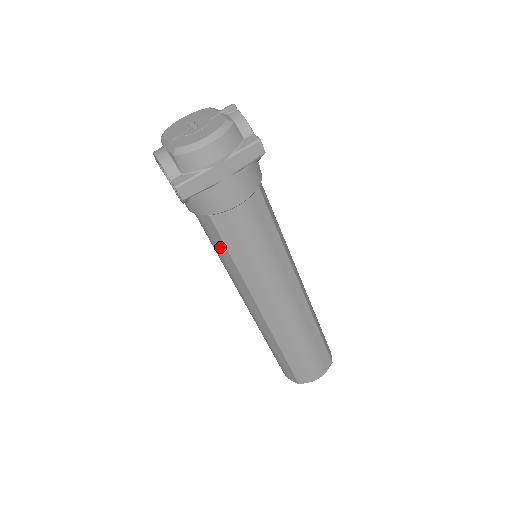
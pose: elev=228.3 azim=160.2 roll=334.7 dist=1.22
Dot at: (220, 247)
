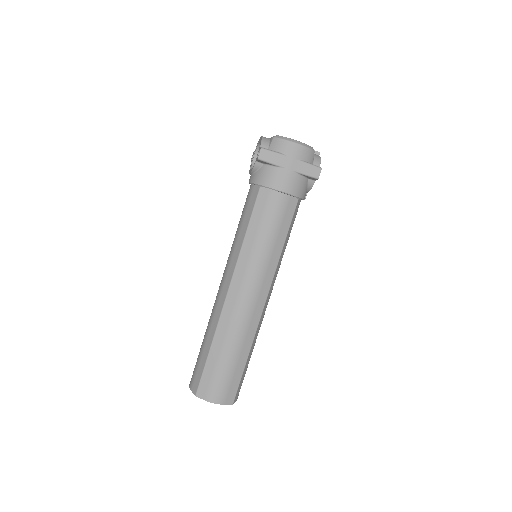
Dot at: (246, 217)
